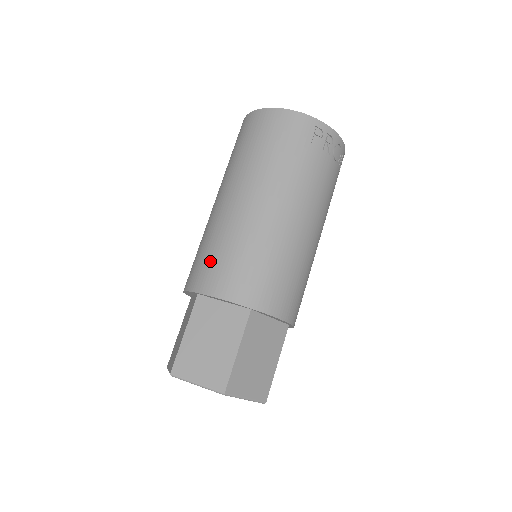
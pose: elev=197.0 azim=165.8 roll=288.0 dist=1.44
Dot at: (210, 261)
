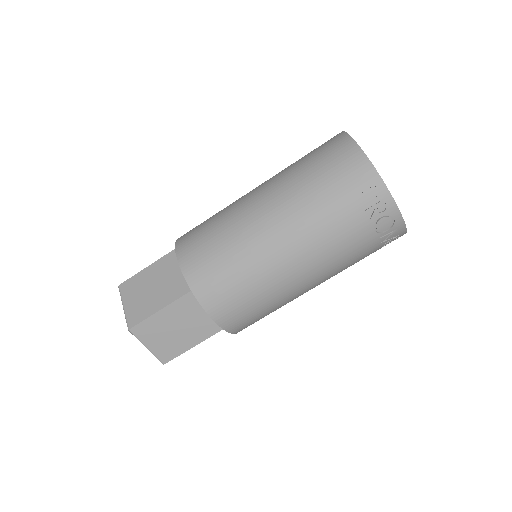
Dot at: (201, 230)
